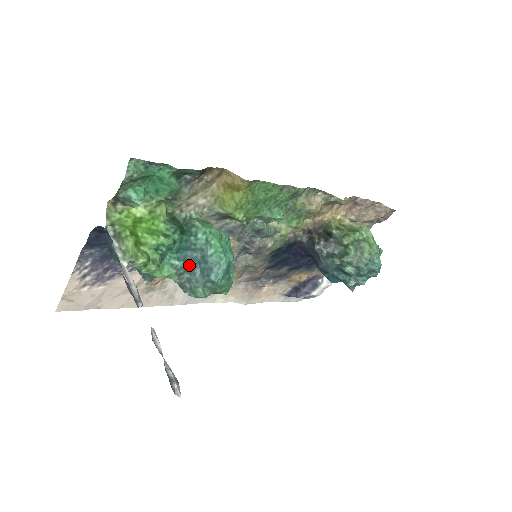
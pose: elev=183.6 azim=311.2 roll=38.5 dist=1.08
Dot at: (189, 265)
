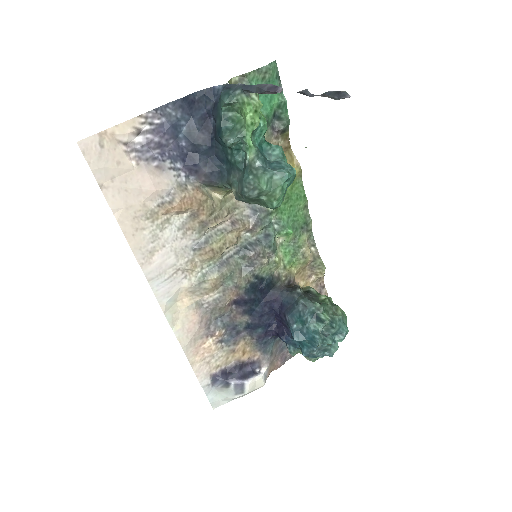
Dot at: (264, 157)
